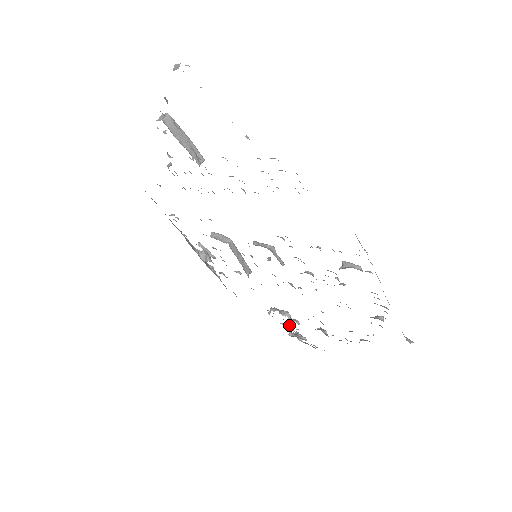
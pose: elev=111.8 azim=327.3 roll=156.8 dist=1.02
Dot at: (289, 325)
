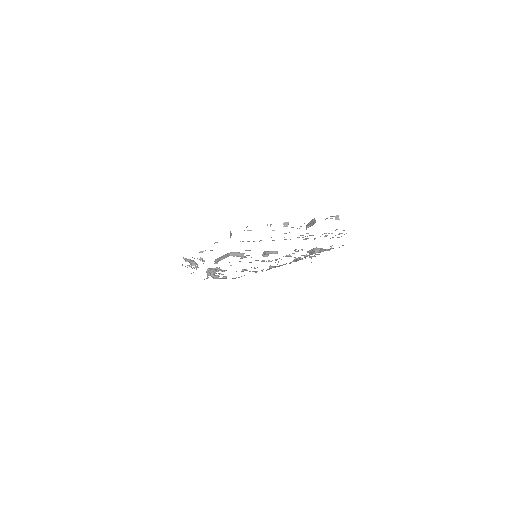
Dot at: occluded
